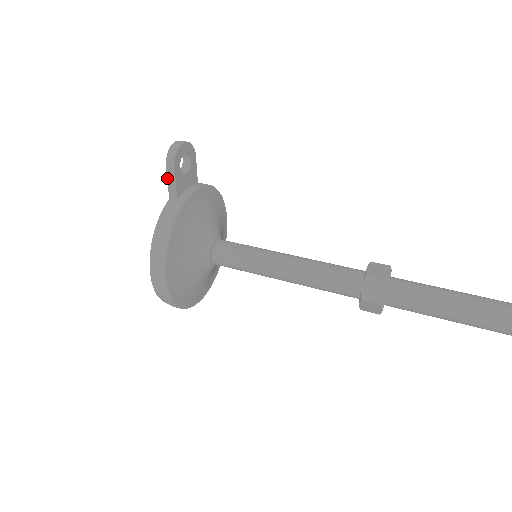
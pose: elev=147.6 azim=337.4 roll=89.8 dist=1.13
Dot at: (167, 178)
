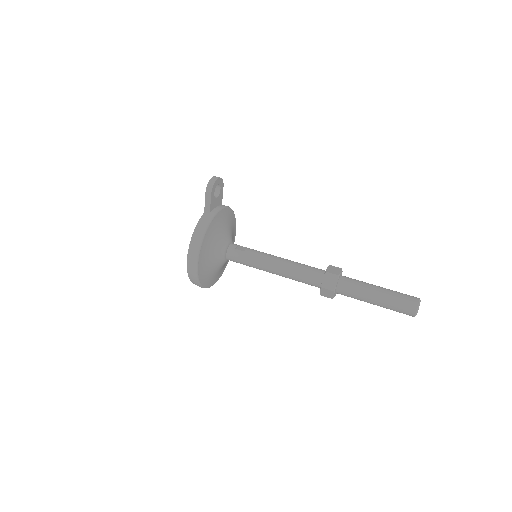
Dot at: (205, 199)
